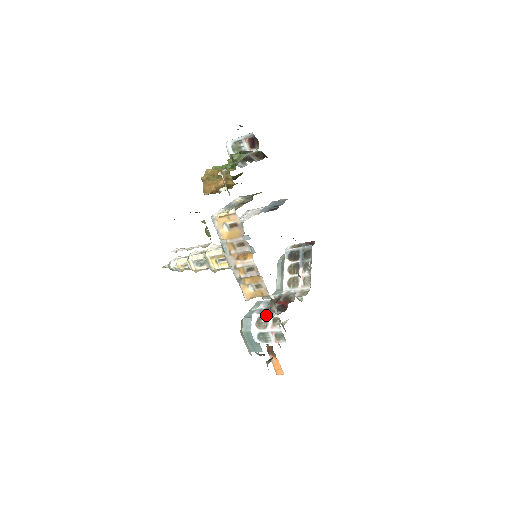
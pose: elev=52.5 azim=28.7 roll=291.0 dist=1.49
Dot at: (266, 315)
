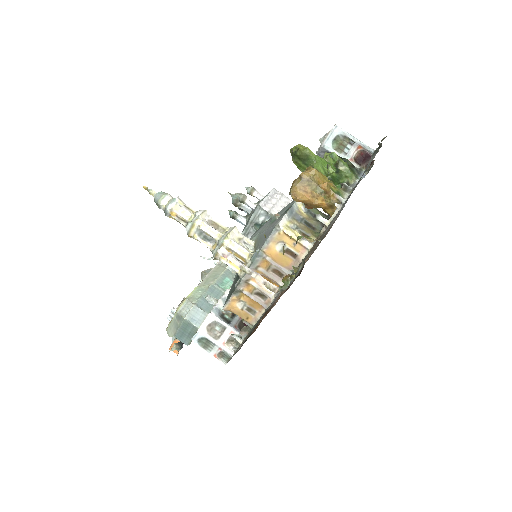
Dot at: (225, 326)
